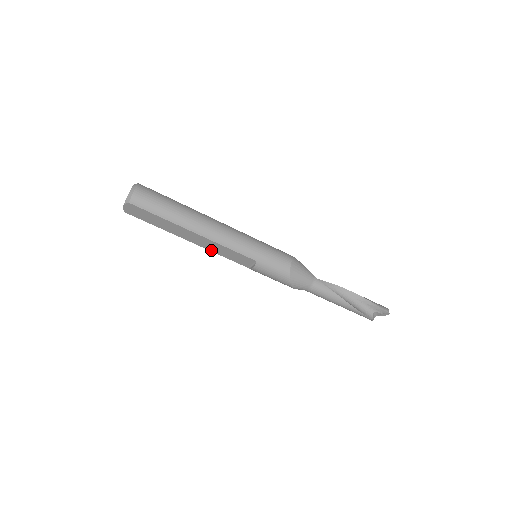
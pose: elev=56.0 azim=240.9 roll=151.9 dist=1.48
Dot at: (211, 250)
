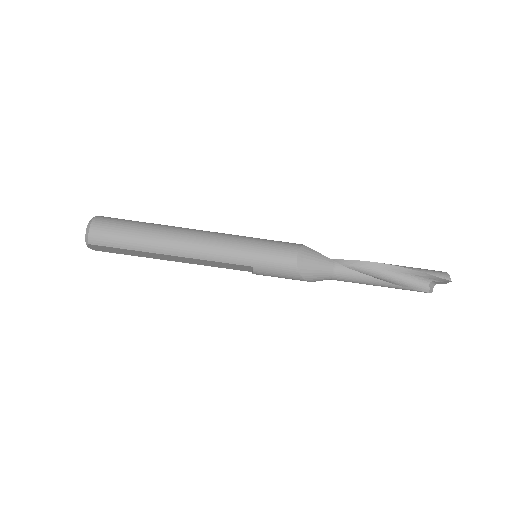
Dot at: (201, 264)
